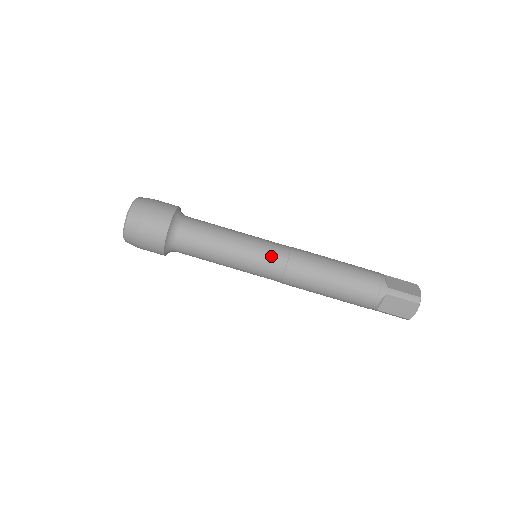
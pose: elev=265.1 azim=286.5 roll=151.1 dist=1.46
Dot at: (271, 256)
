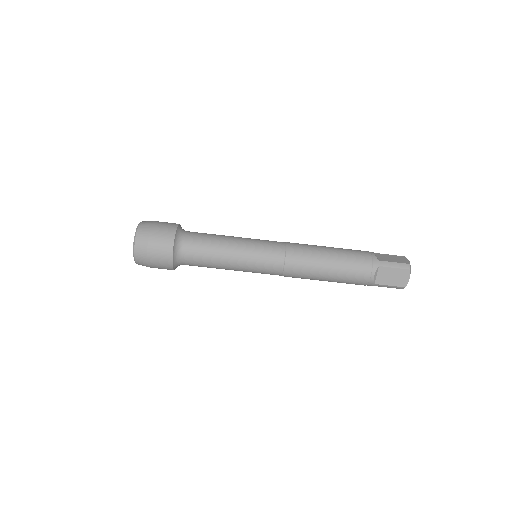
Dot at: (270, 250)
